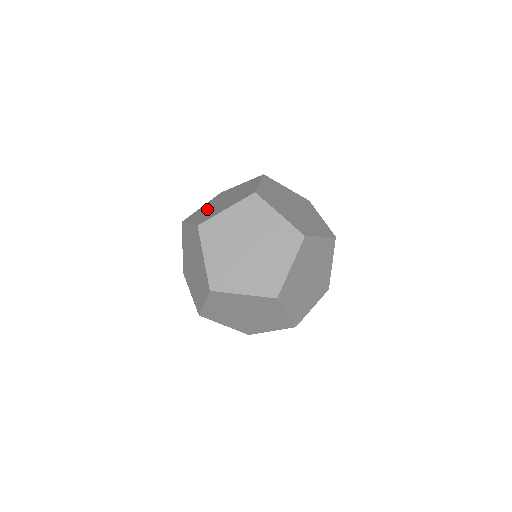
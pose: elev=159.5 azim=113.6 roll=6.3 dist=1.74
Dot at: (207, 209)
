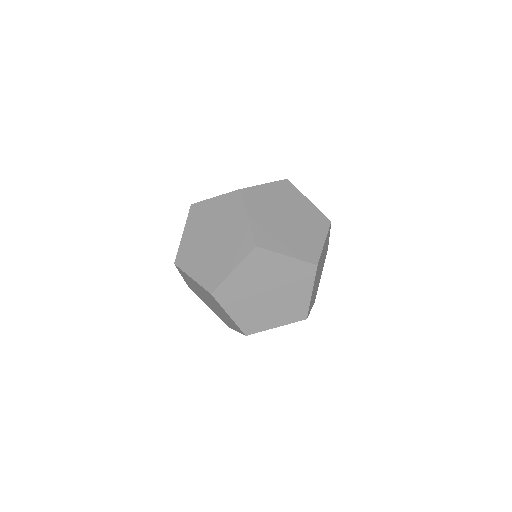
Dot at: (202, 228)
